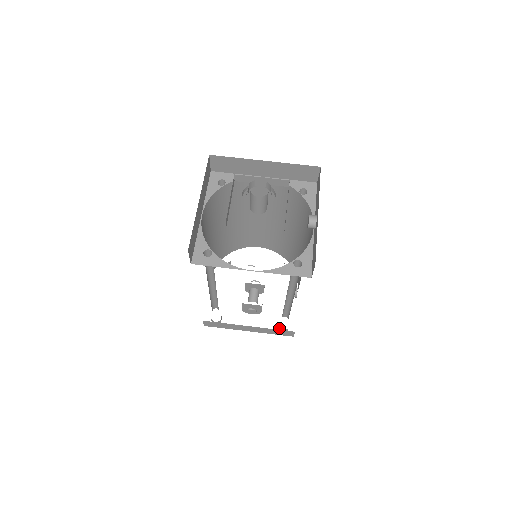
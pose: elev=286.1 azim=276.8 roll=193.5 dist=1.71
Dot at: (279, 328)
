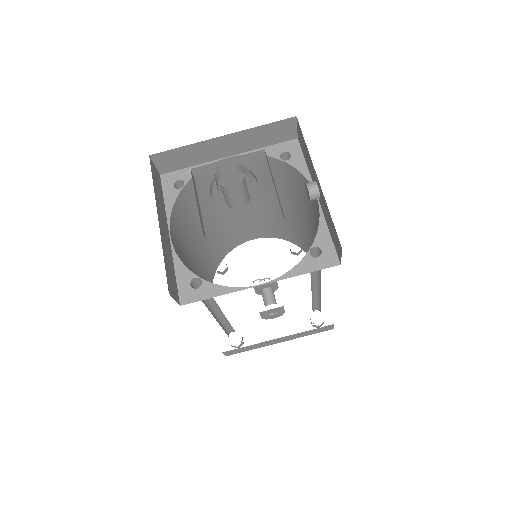
Dot at: (313, 325)
